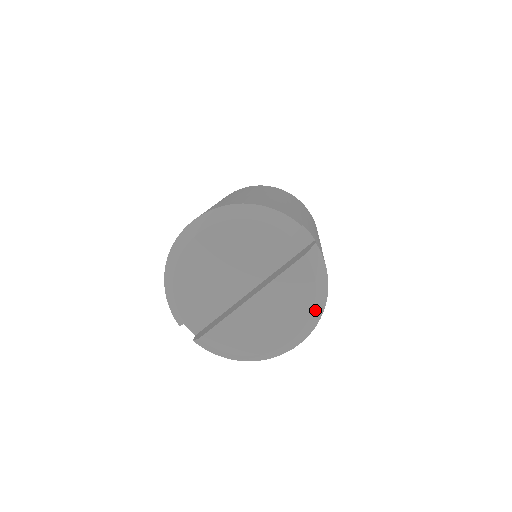
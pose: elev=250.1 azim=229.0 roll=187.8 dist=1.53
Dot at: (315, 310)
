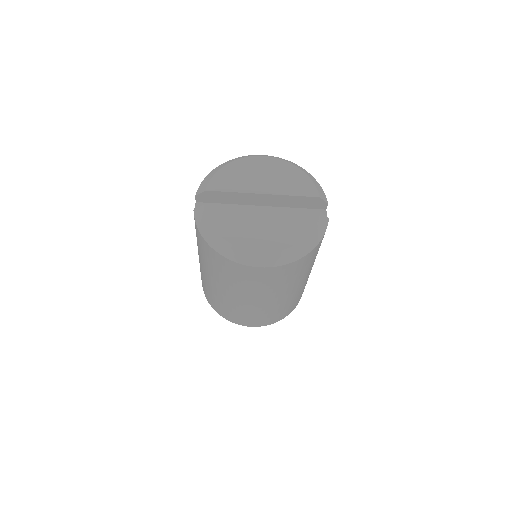
Dot at: (296, 248)
